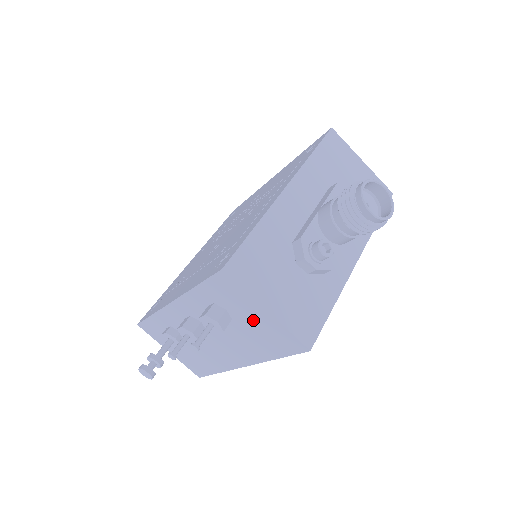
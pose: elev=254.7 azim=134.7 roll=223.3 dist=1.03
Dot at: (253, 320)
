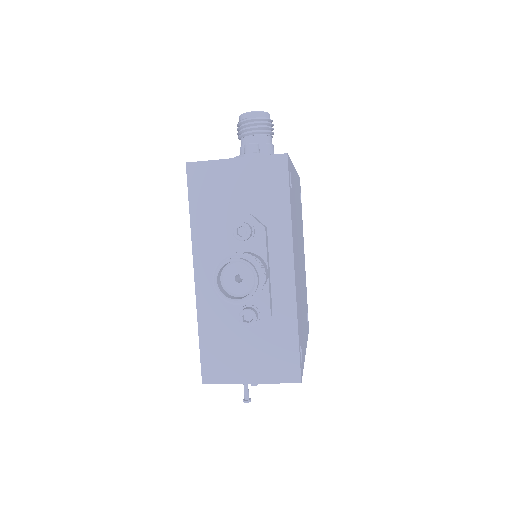
Dot at: occluded
